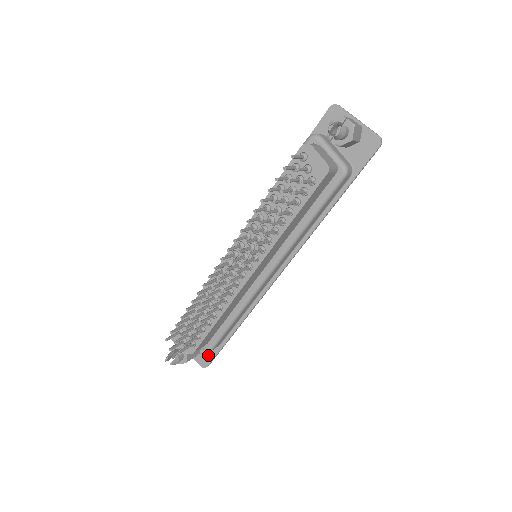
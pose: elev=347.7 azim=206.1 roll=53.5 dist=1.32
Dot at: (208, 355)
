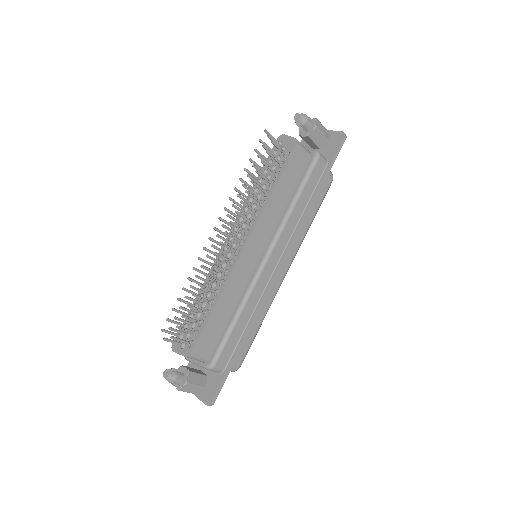
Dot at: (213, 387)
